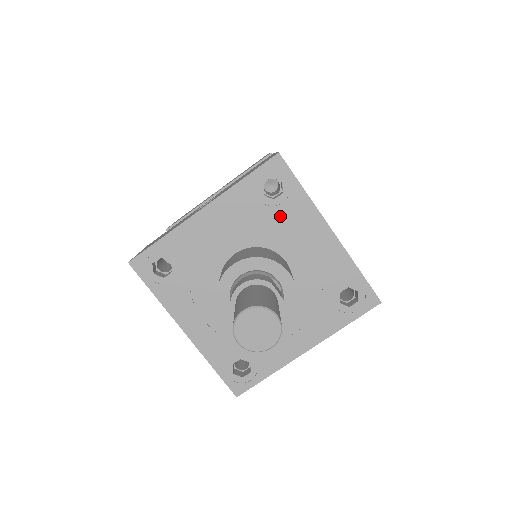
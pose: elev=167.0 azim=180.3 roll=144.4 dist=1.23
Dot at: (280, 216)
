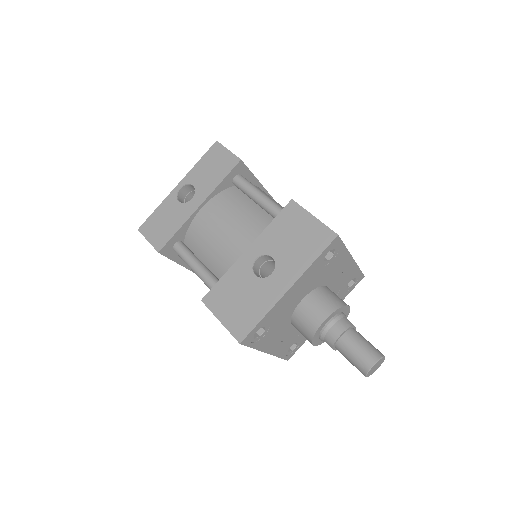
Dot at: (330, 267)
